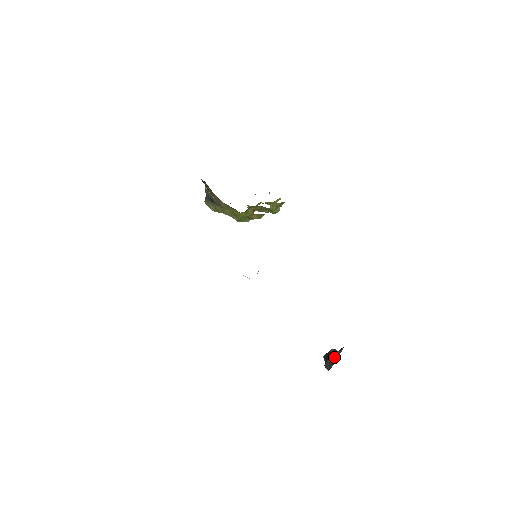
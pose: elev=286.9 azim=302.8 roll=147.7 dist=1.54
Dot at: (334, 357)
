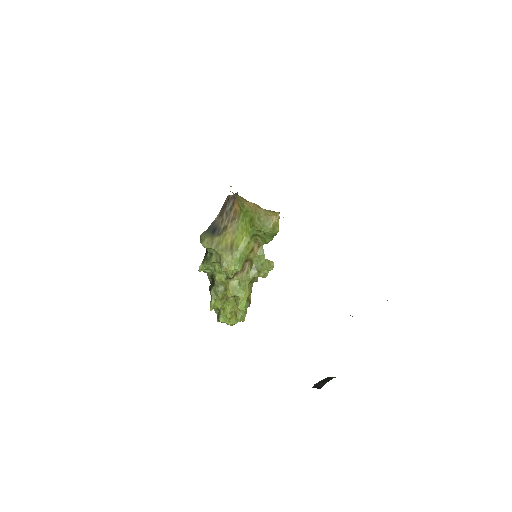
Dot at: (327, 379)
